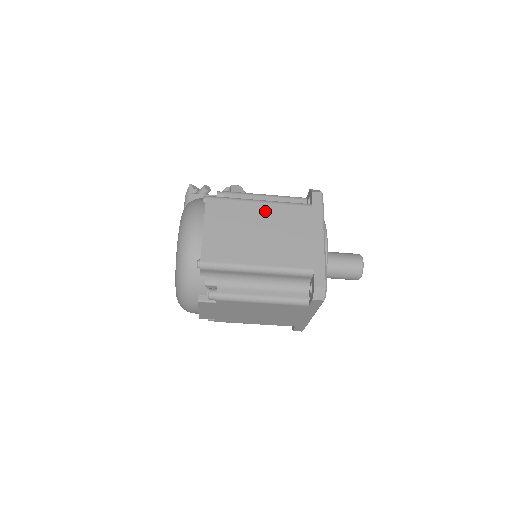
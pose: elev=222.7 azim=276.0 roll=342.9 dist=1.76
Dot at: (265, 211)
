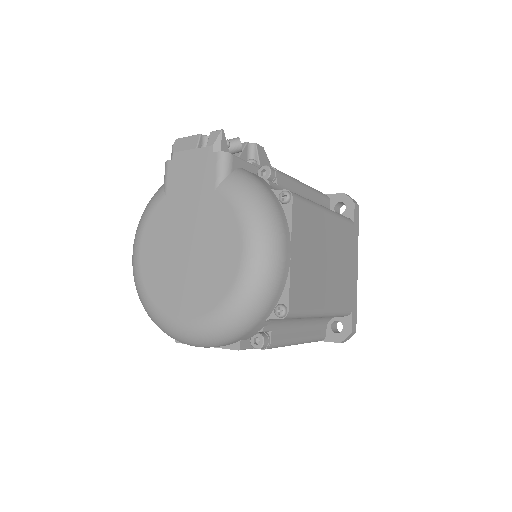
Dot at: (331, 227)
